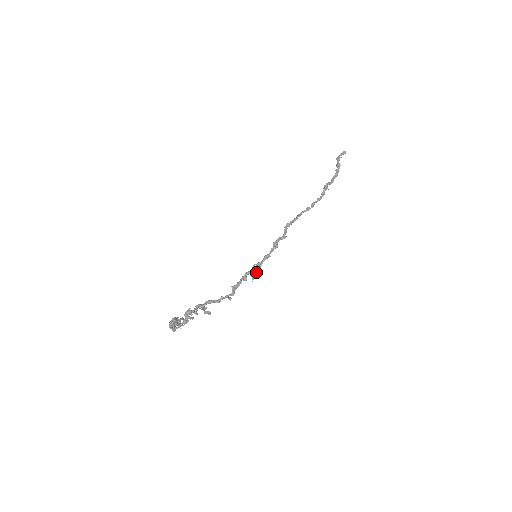
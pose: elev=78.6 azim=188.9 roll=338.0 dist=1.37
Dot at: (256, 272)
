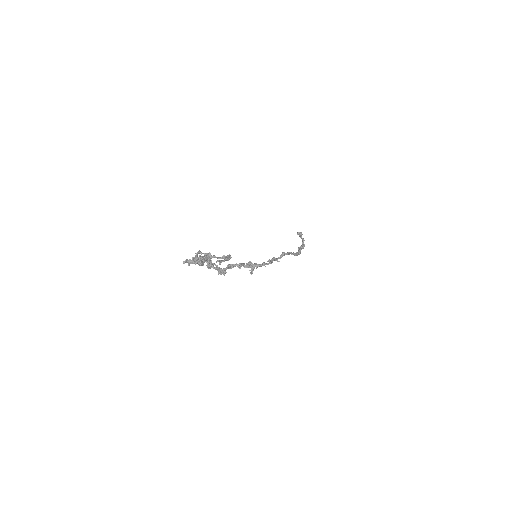
Dot at: (253, 269)
